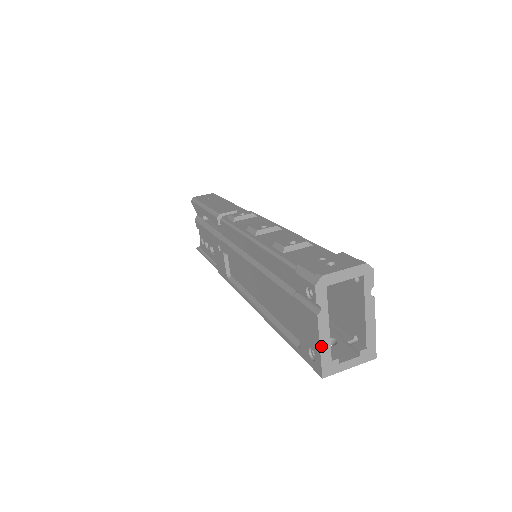
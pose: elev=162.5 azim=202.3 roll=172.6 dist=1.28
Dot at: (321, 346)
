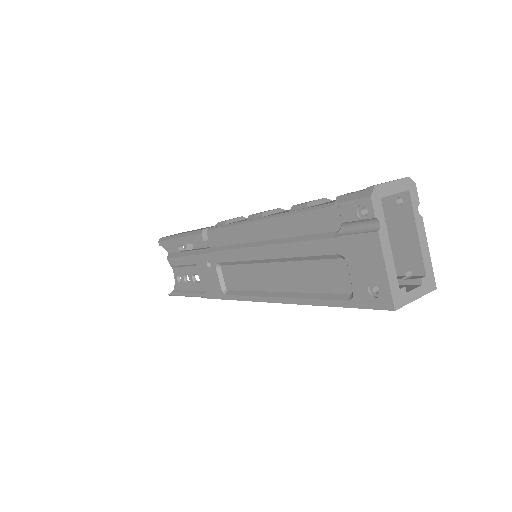
Dot at: (387, 269)
